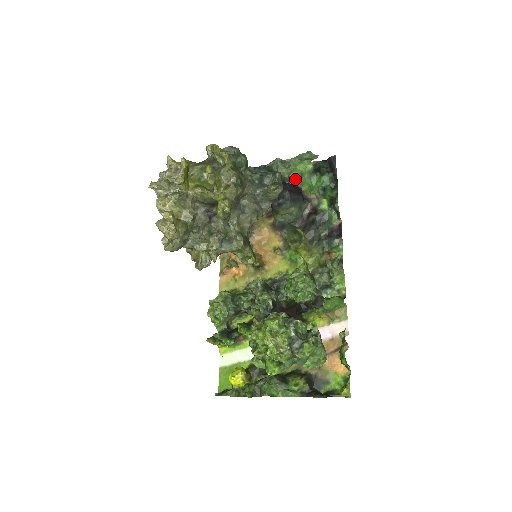
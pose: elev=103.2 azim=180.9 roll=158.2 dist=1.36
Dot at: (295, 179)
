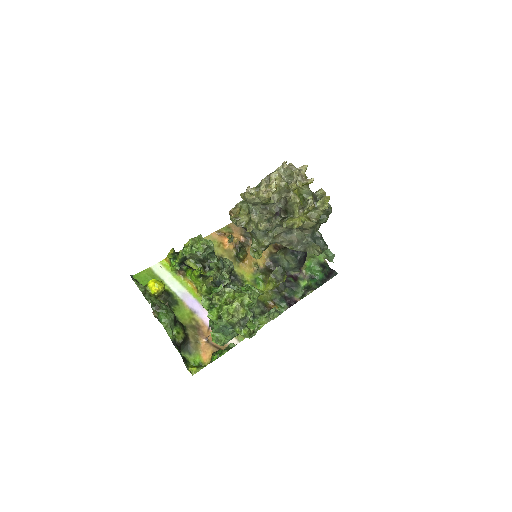
Dot at: (308, 253)
